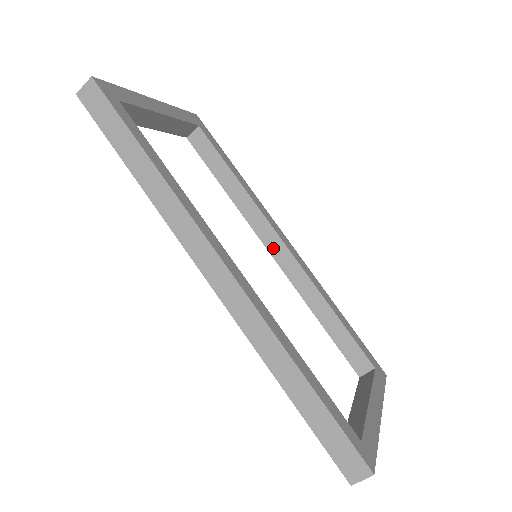
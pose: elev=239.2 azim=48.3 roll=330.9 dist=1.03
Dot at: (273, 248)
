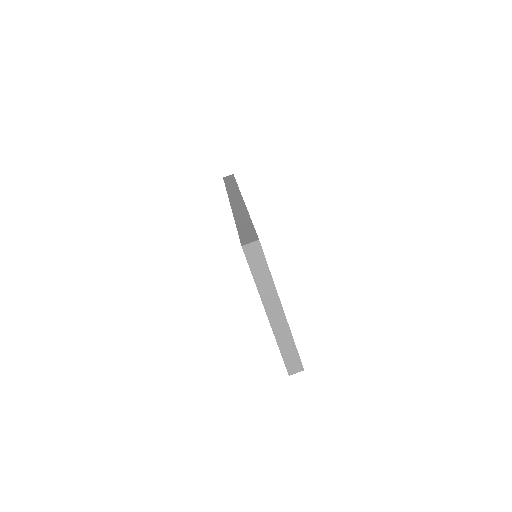
Dot at: occluded
